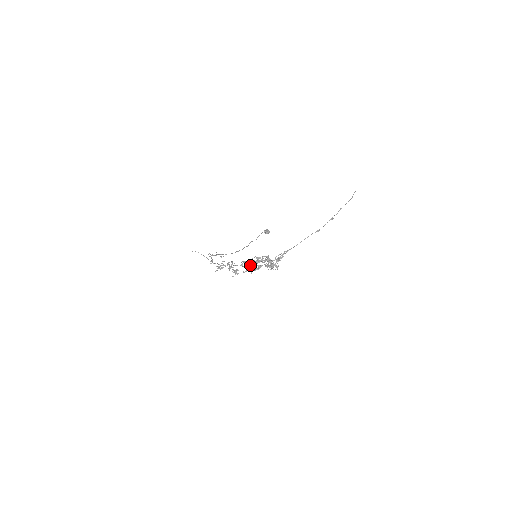
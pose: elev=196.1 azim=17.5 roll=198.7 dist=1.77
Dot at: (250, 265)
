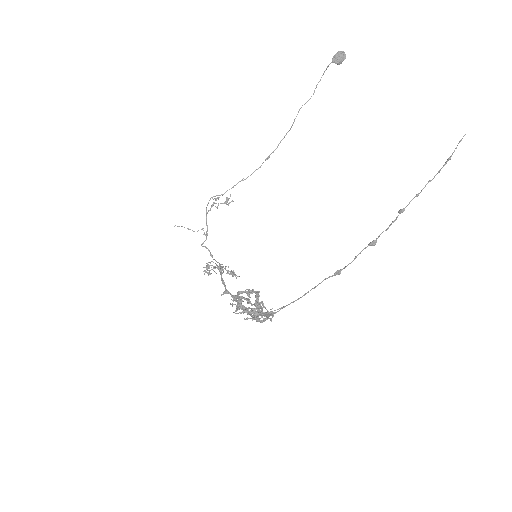
Dot at: (237, 296)
